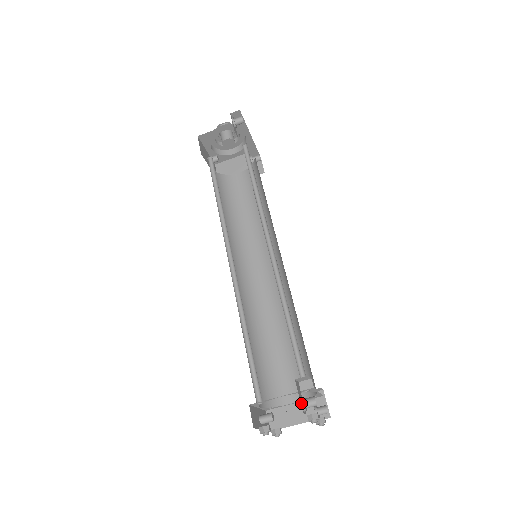
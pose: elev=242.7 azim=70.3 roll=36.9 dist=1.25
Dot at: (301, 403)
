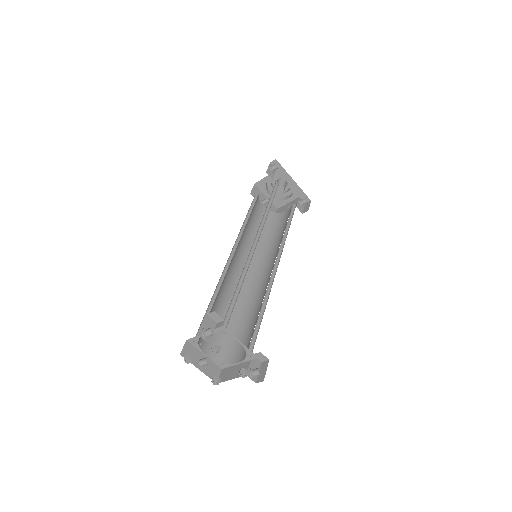
Dot at: (202, 330)
